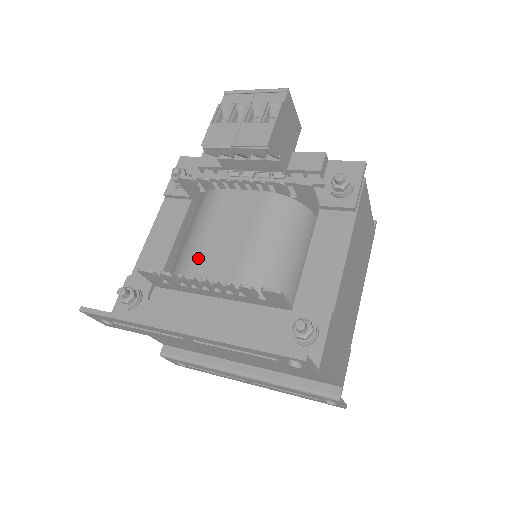
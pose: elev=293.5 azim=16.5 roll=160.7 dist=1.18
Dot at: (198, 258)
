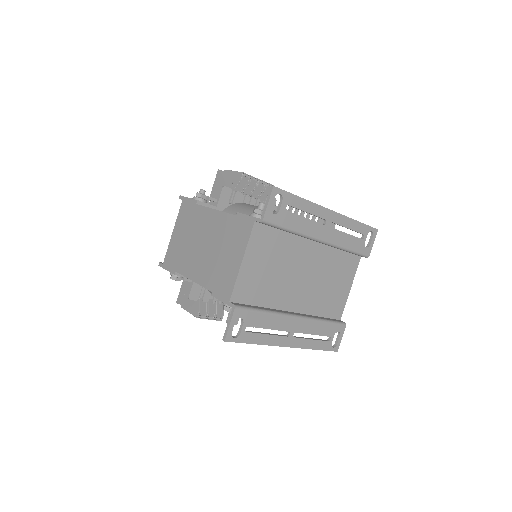
Dot at: occluded
